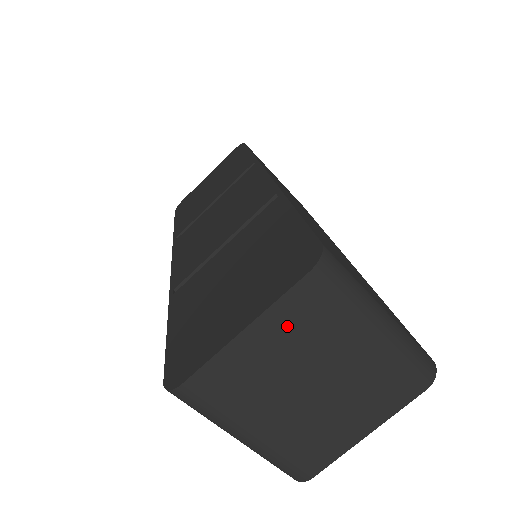
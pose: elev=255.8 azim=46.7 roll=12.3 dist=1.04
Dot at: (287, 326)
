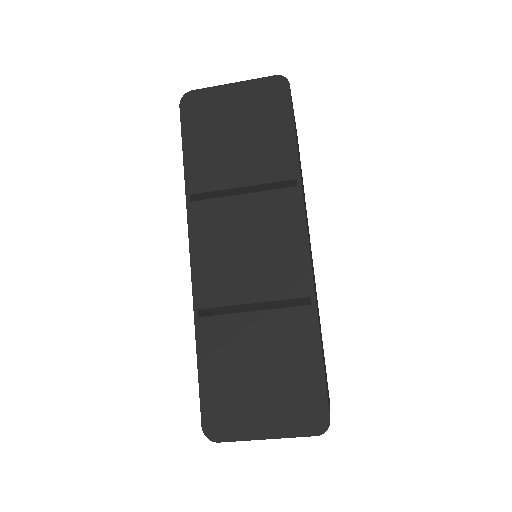
Dot at: occluded
